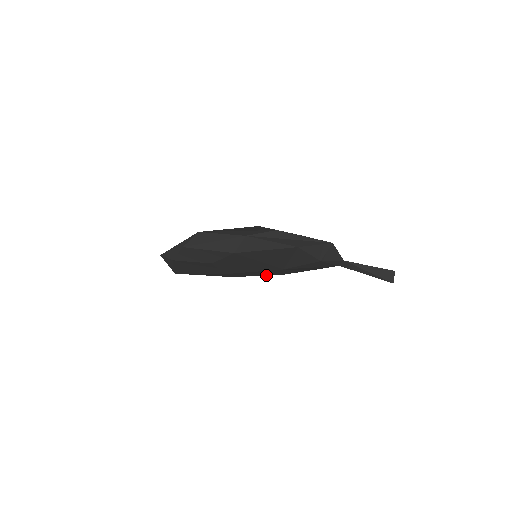
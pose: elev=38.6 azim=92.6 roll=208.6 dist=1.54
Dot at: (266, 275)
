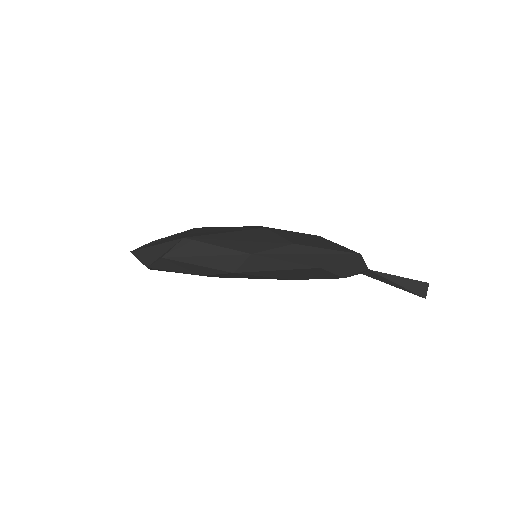
Dot at: occluded
